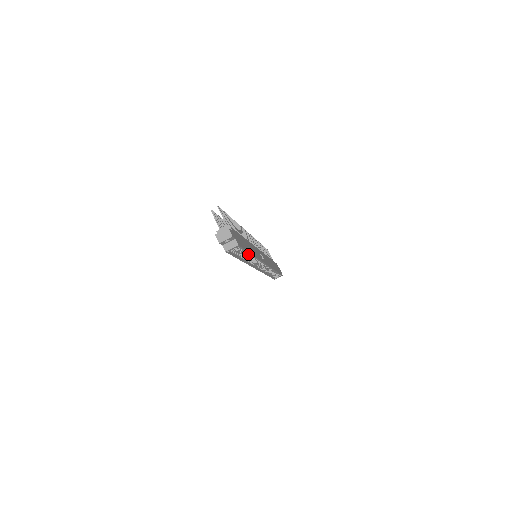
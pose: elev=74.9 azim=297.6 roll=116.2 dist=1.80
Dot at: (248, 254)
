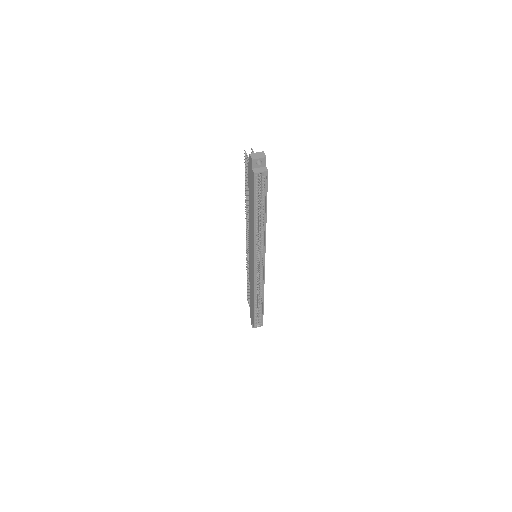
Dot at: (263, 214)
